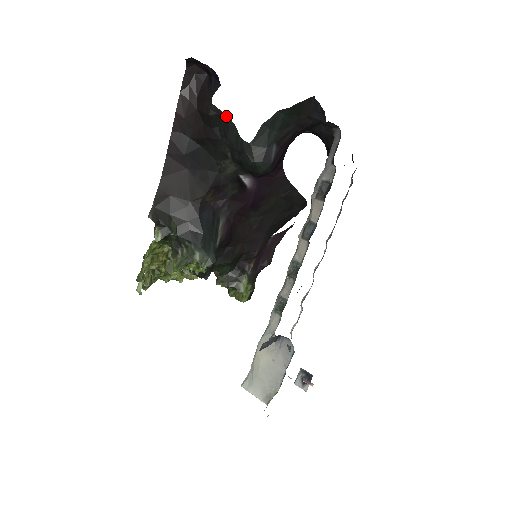
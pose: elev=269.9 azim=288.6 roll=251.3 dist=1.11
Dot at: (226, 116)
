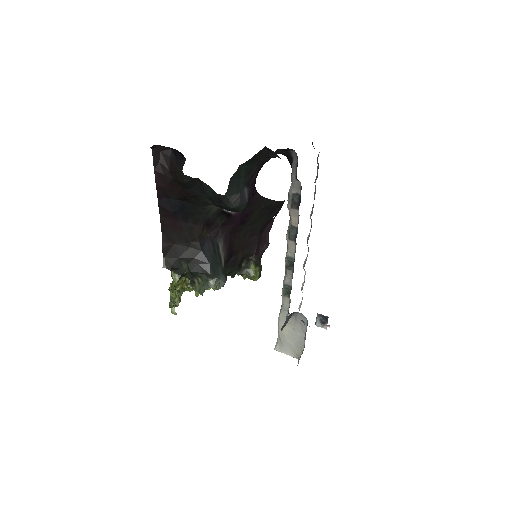
Dot at: (199, 180)
